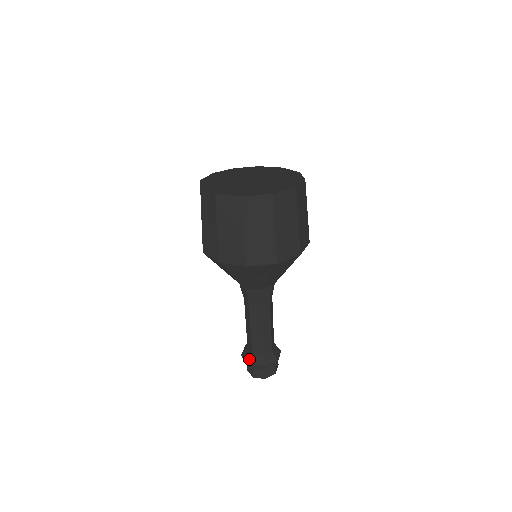
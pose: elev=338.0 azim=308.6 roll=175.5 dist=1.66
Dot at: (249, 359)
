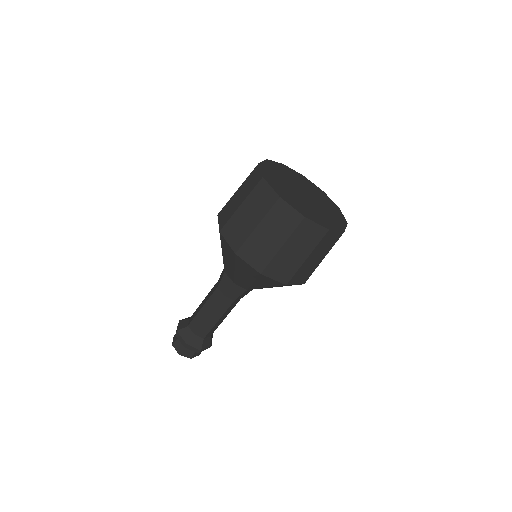
Dot at: (181, 328)
